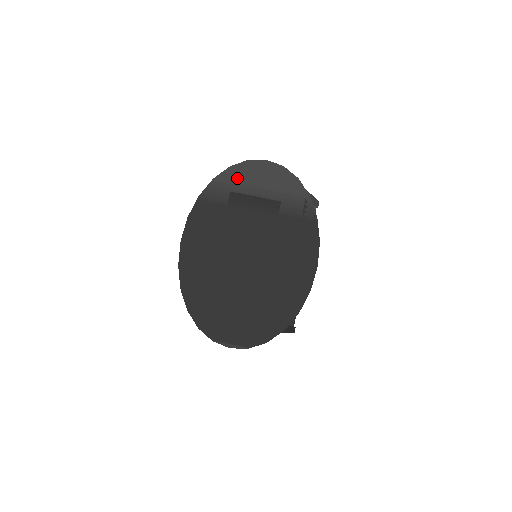
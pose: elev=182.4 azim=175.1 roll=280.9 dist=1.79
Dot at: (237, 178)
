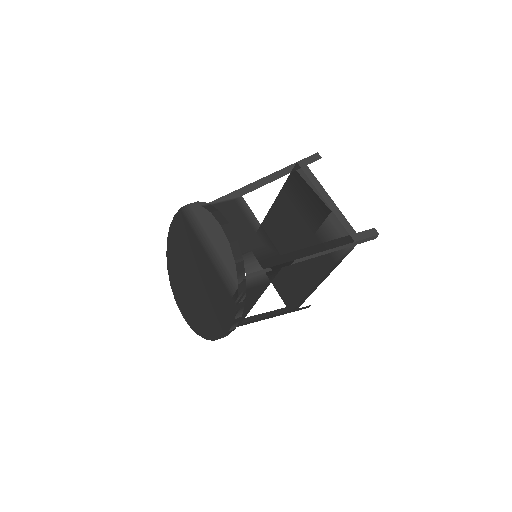
Dot at: (202, 219)
